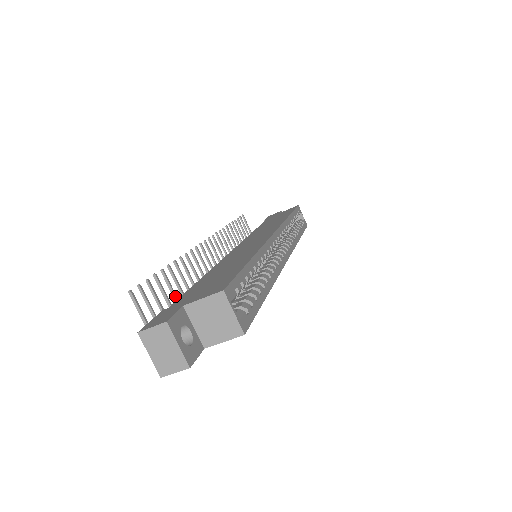
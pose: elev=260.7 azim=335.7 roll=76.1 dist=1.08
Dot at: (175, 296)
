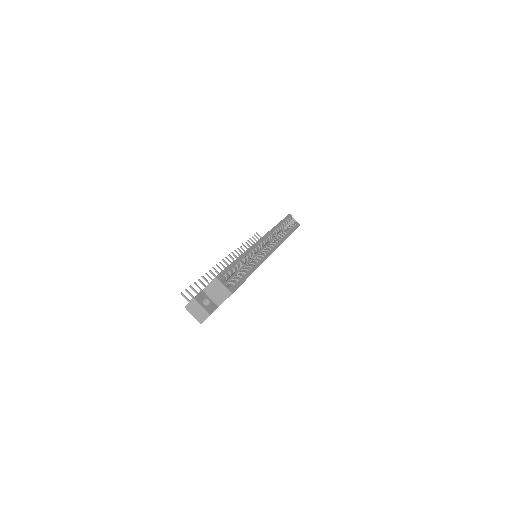
Dot at: occluded
